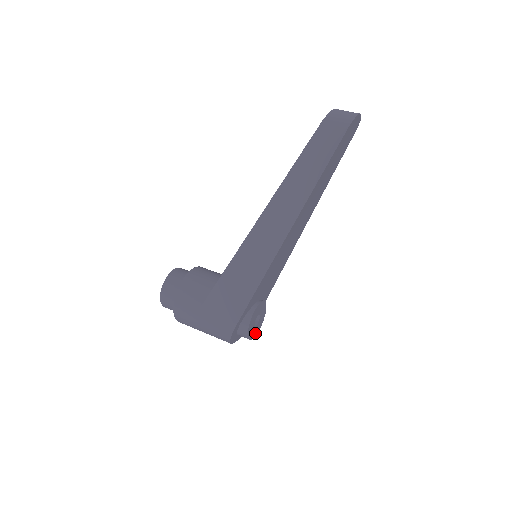
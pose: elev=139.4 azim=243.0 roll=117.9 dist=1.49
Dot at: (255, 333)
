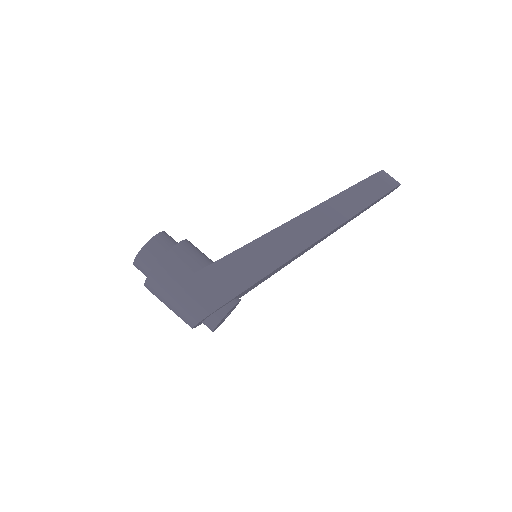
Dot at: occluded
